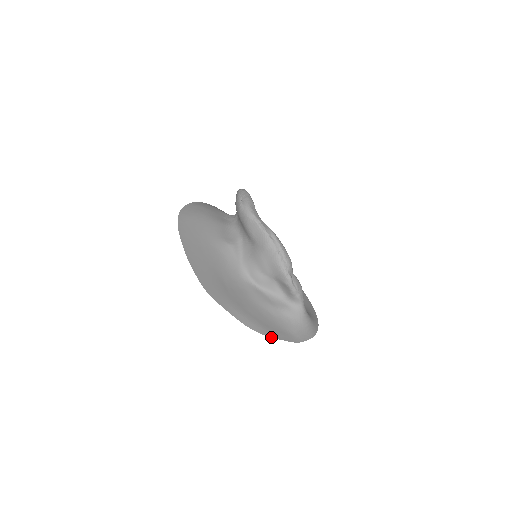
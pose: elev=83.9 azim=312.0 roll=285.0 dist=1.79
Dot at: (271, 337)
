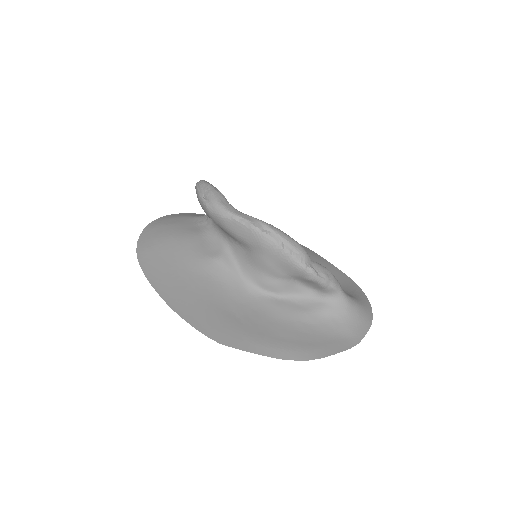
Dot at: (323, 357)
